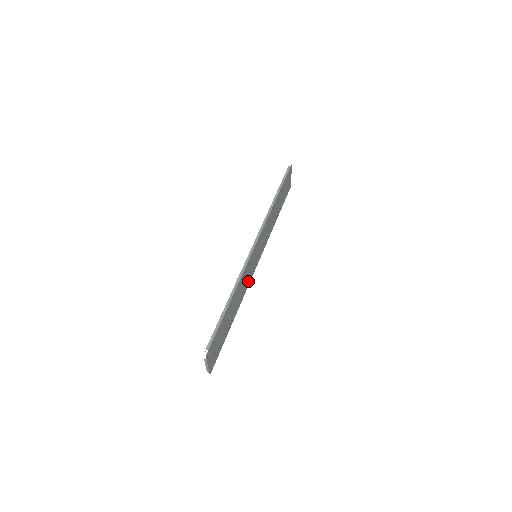
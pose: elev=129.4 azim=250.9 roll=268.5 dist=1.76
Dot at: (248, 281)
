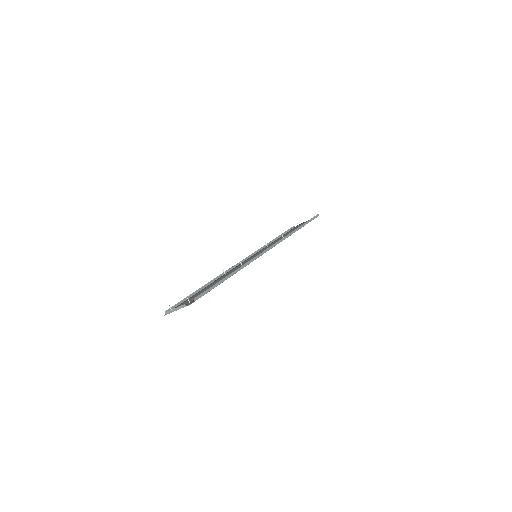
Dot at: (235, 268)
